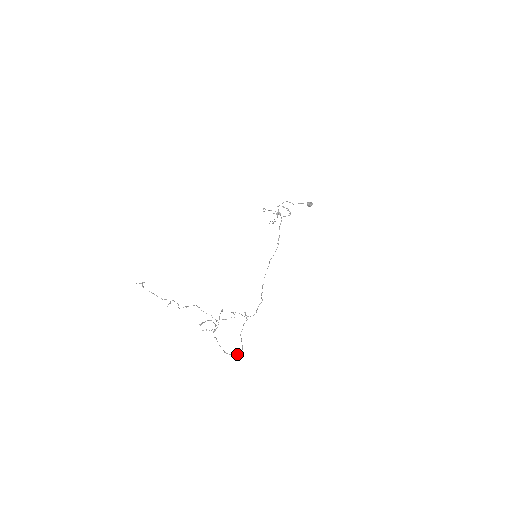
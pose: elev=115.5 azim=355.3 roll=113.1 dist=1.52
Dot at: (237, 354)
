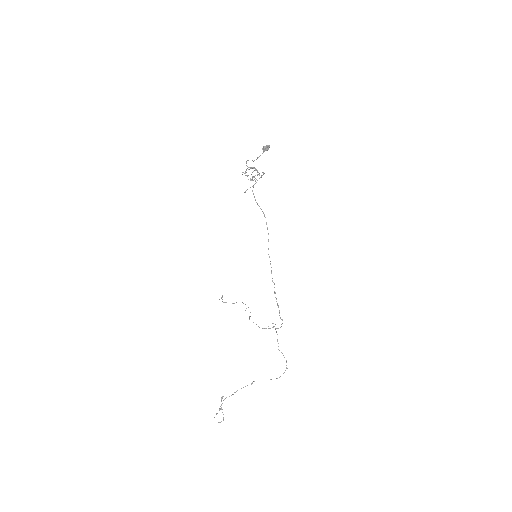
Dot at: occluded
